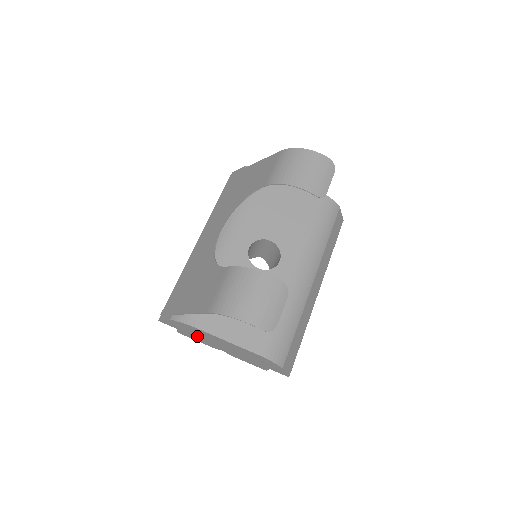
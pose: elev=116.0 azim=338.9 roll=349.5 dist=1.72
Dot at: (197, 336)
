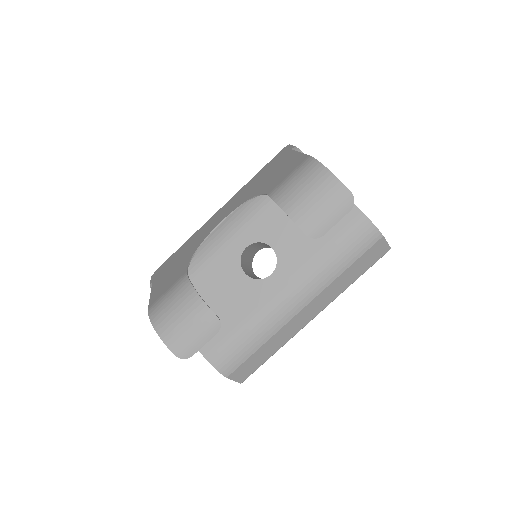
Dot at: occluded
